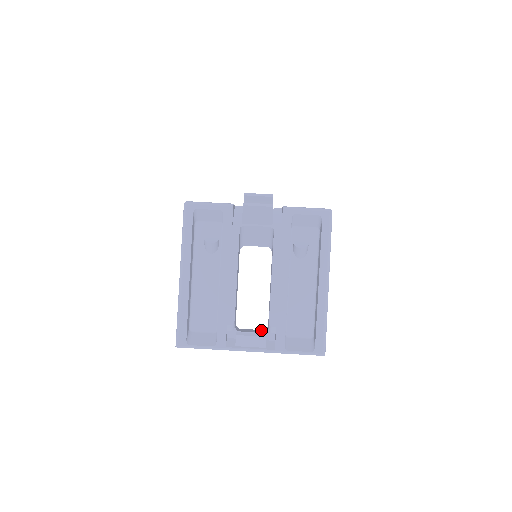
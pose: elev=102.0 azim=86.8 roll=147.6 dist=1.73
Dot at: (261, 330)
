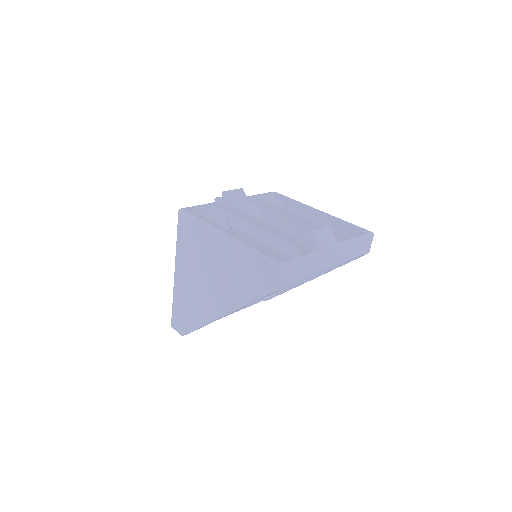
Dot at: occluded
